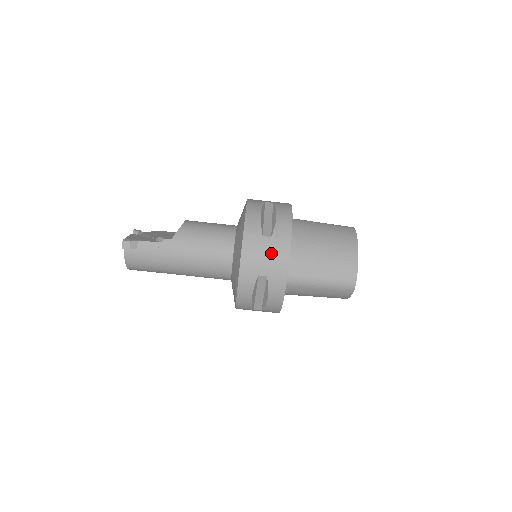
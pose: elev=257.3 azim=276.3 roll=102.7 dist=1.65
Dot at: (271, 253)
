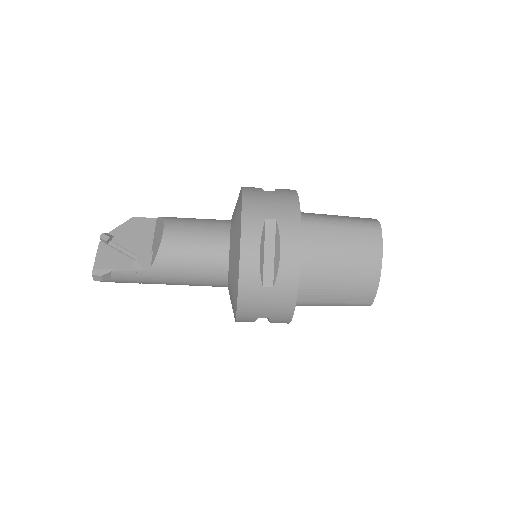
Dot at: (273, 303)
